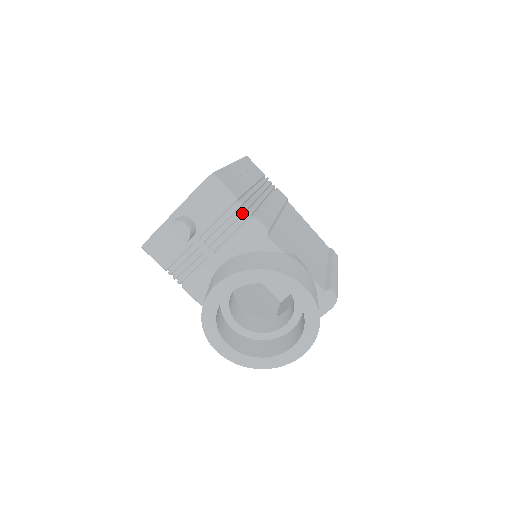
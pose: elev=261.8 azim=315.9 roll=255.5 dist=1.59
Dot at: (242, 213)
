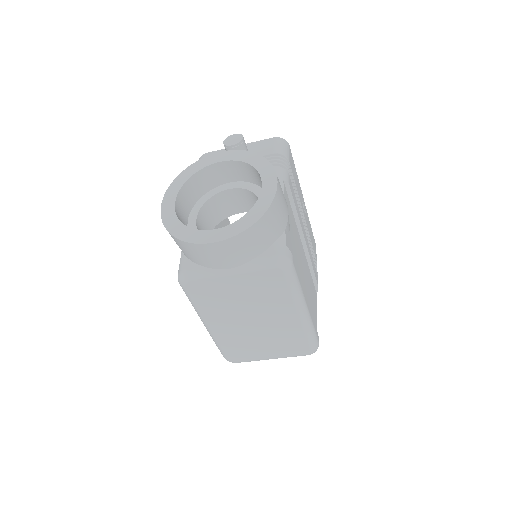
Dot at: (283, 162)
